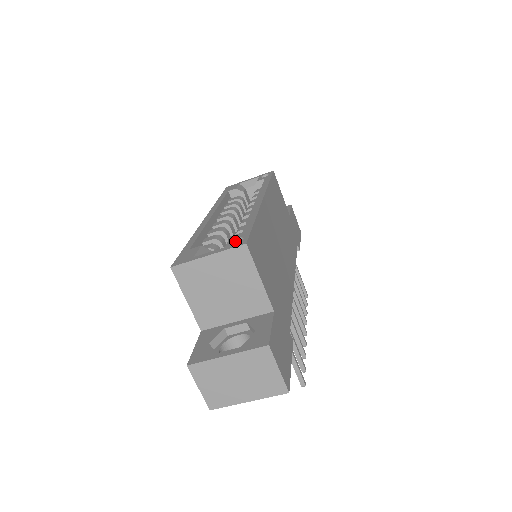
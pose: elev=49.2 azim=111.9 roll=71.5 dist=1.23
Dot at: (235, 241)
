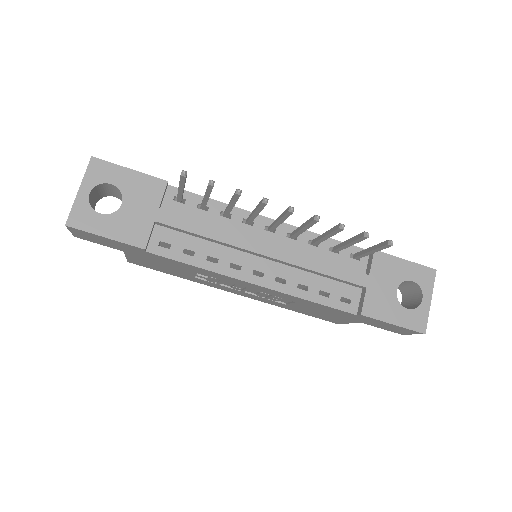
Dot at: occluded
